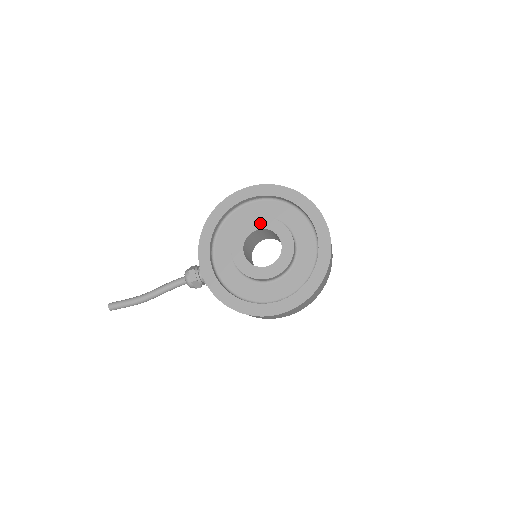
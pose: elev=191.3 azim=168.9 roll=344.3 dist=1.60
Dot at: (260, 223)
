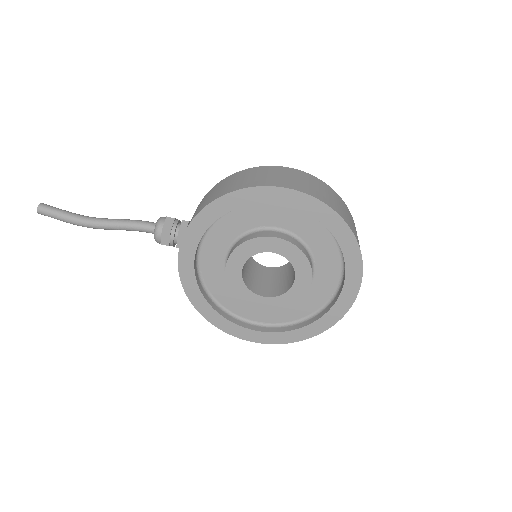
Dot at: (282, 247)
